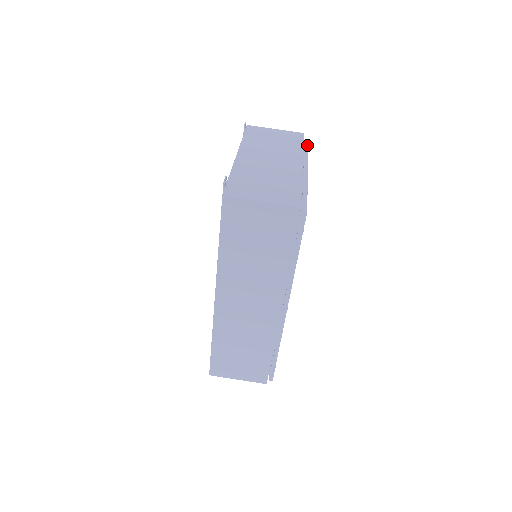
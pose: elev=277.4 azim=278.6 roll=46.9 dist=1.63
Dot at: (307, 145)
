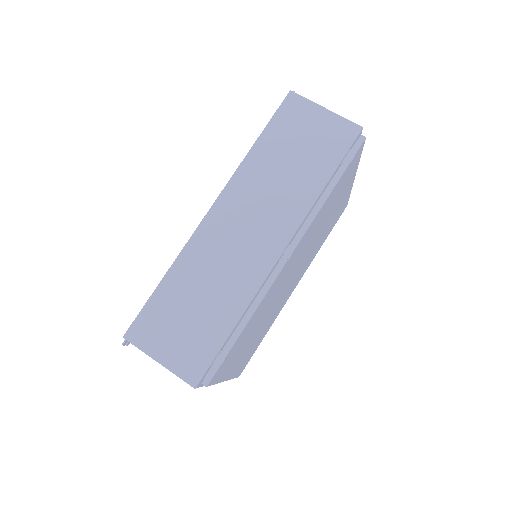
Dot at: occluded
